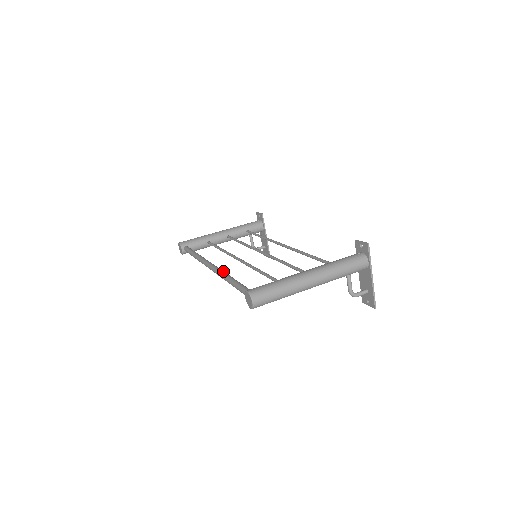
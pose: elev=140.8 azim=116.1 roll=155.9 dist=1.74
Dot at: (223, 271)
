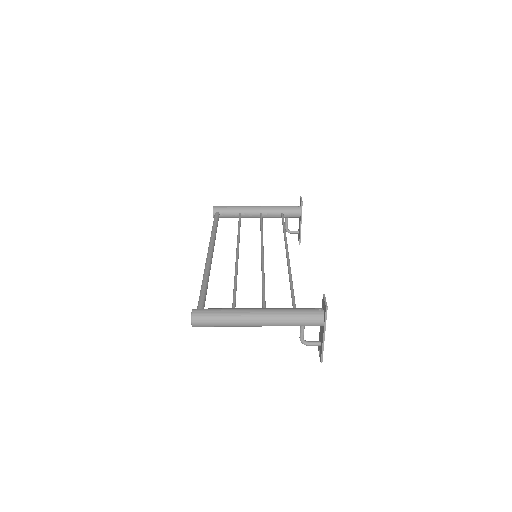
Dot at: (209, 267)
